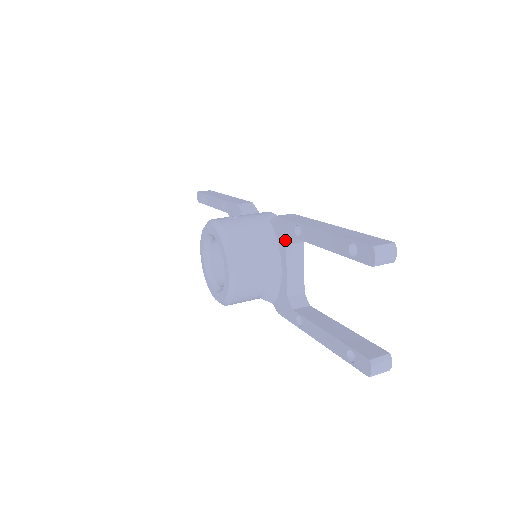
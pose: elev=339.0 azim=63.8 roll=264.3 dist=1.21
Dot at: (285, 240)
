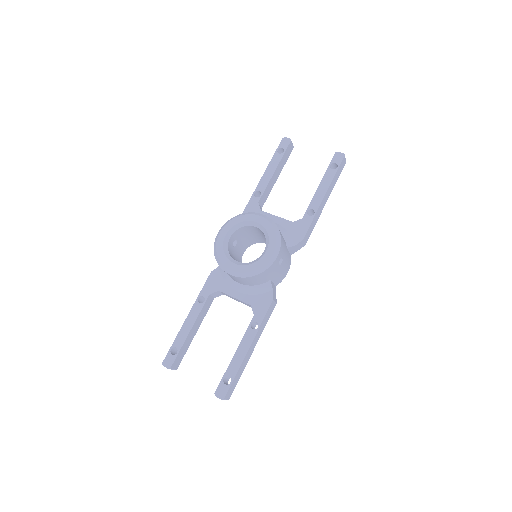
Dot at: (258, 210)
